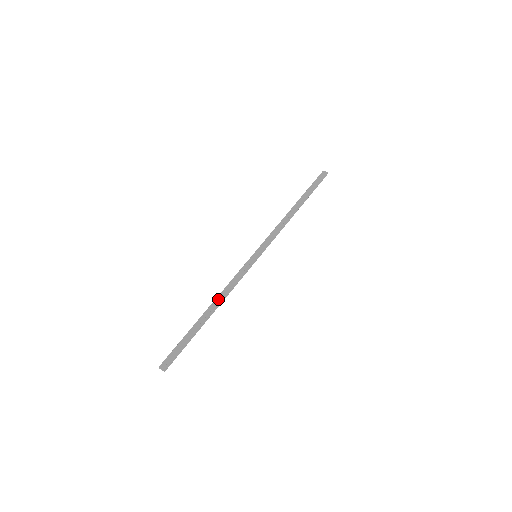
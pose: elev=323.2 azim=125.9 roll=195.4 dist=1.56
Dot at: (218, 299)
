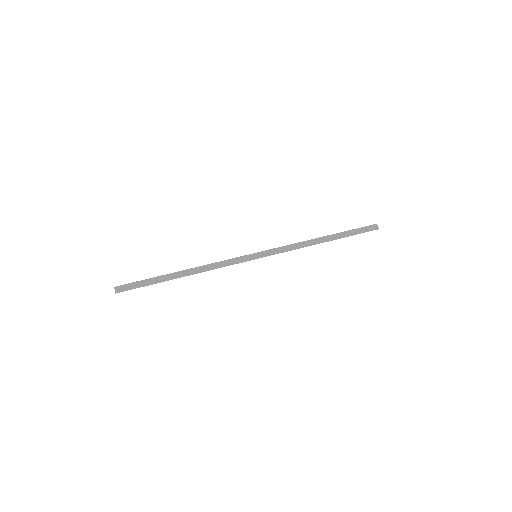
Dot at: (198, 268)
